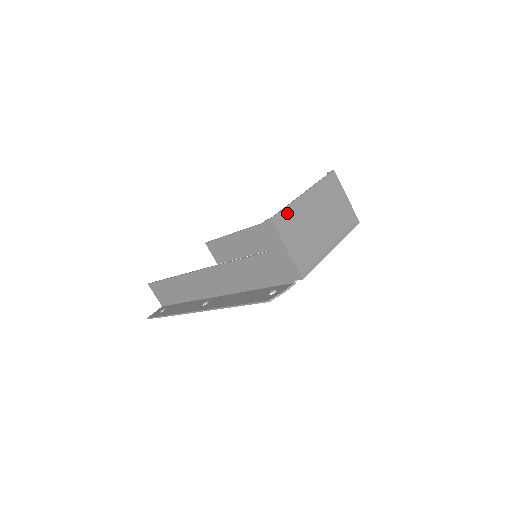
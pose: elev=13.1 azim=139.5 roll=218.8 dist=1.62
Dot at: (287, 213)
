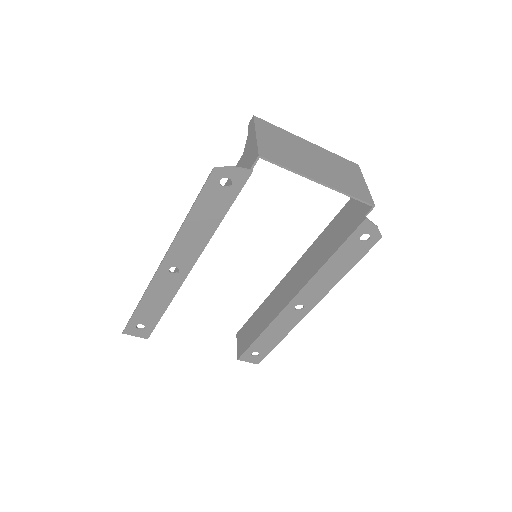
Dot at: (276, 129)
